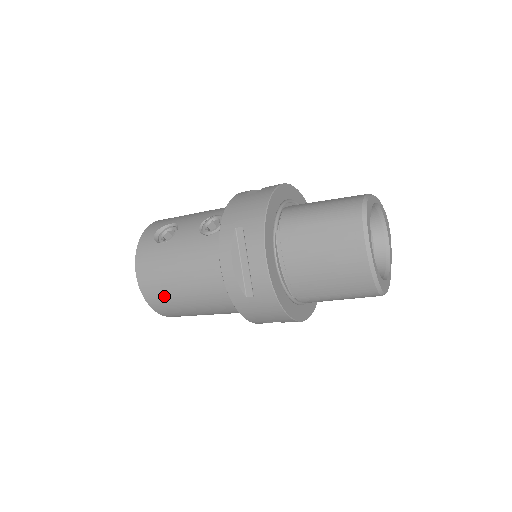
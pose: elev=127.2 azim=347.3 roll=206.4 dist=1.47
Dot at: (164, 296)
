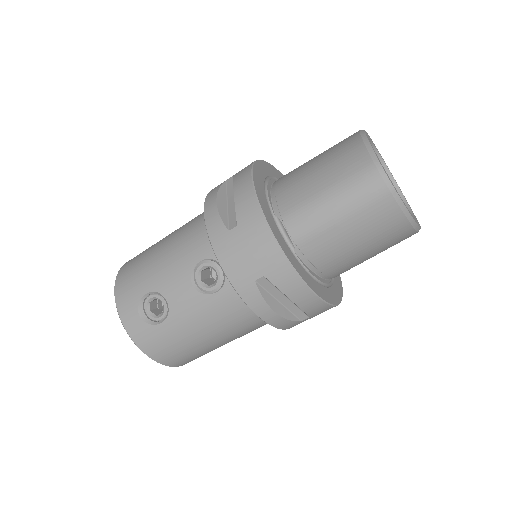
Dot at: (199, 355)
